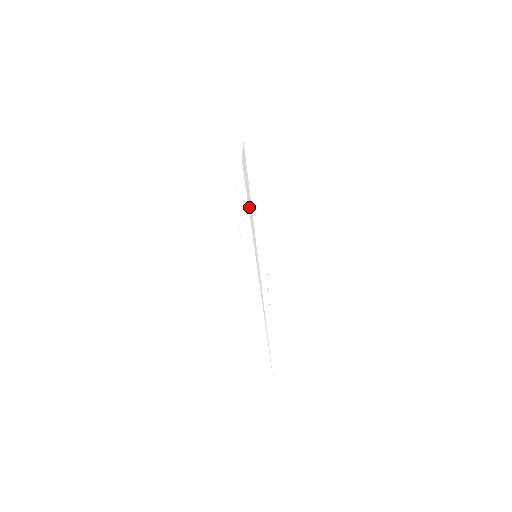
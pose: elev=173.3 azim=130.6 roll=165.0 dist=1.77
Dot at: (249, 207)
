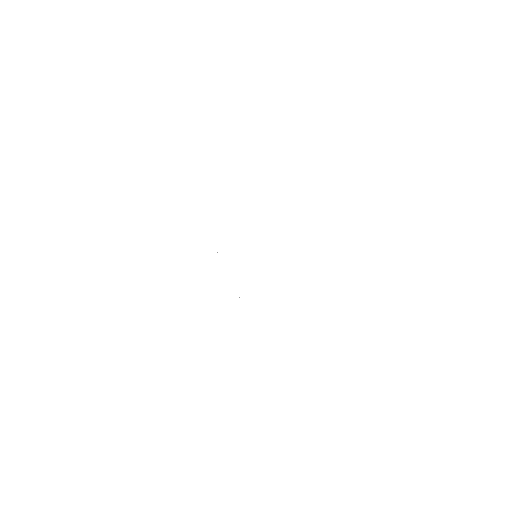
Dot at: occluded
